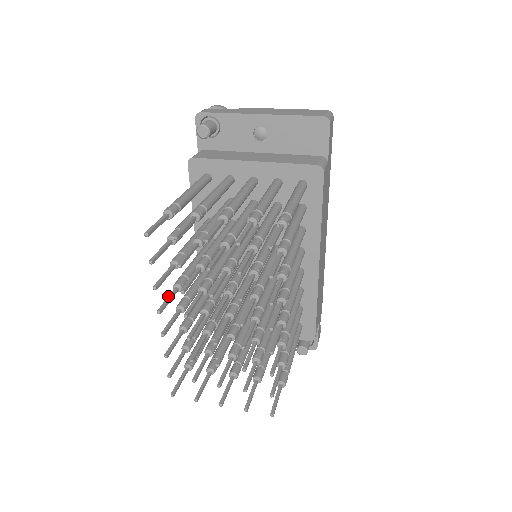
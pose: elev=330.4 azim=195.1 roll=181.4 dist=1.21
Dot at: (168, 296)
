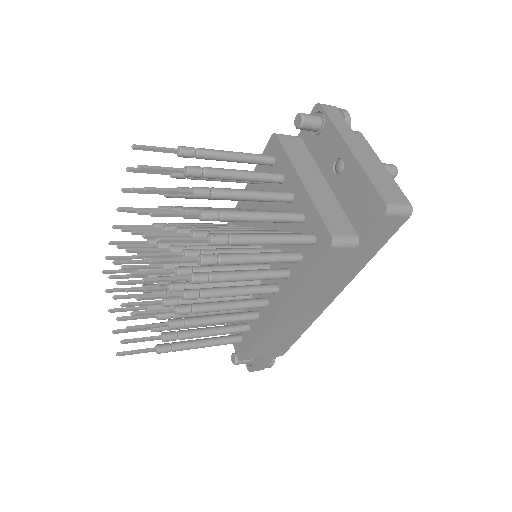
Dot at: occluded
